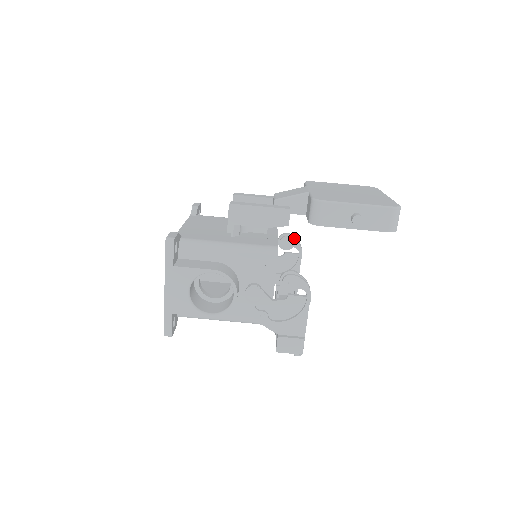
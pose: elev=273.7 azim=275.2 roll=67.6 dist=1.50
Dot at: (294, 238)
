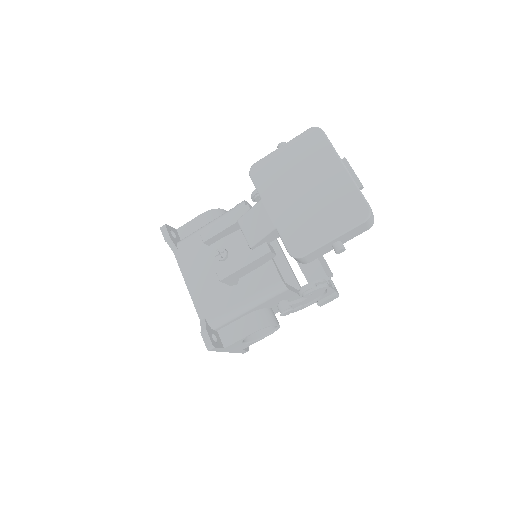
Dot at: occluded
